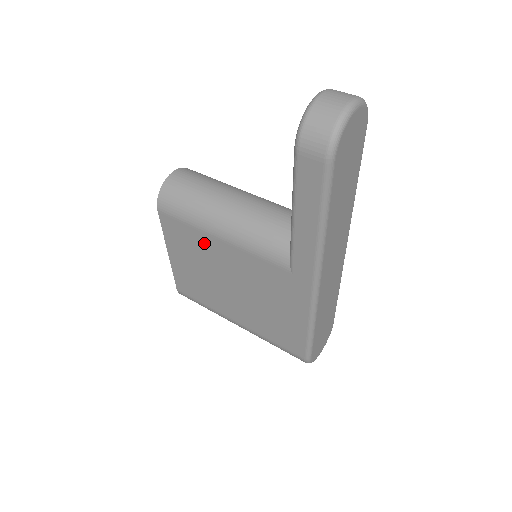
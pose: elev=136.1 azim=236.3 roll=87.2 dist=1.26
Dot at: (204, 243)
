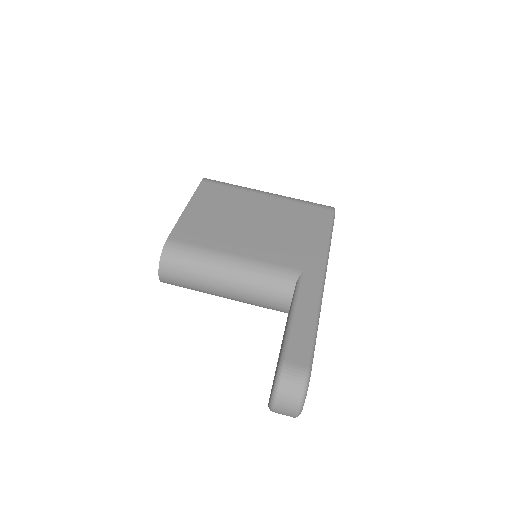
Dot at: occluded
